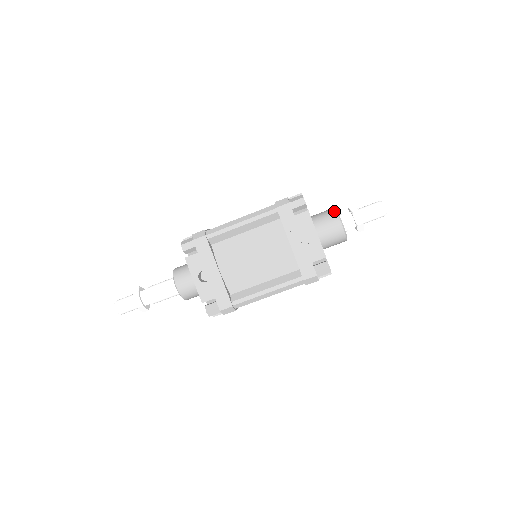
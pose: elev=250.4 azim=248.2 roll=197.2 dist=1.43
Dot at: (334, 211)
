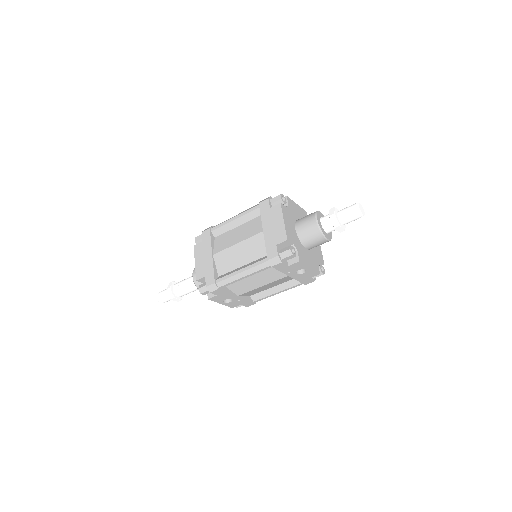
Dot at: (318, 231)
